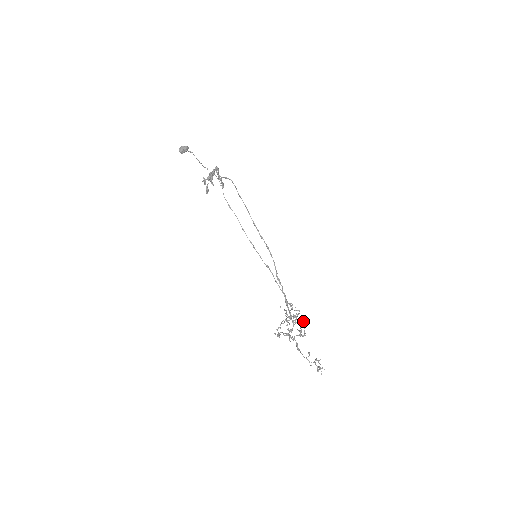
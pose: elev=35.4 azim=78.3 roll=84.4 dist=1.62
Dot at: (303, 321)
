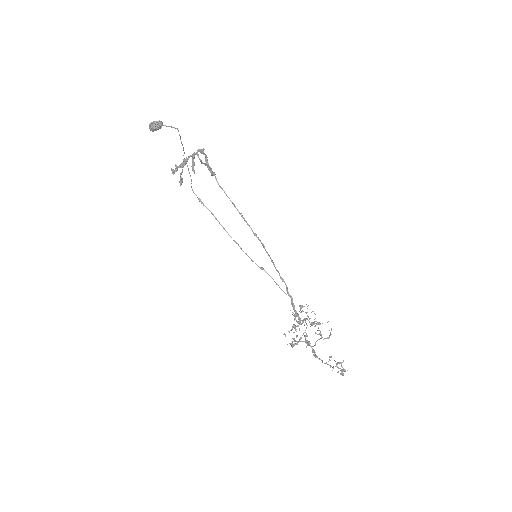
Dot at: occluded
